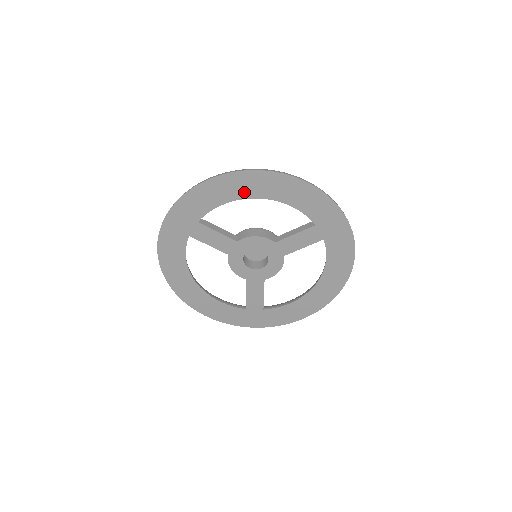
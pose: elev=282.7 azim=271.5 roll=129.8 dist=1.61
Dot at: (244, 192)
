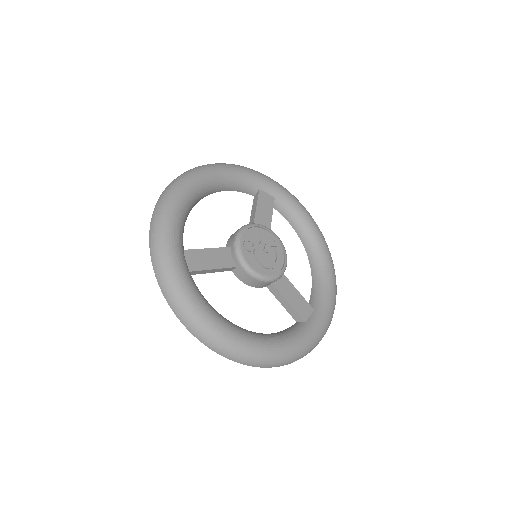
Dot at: occluded
